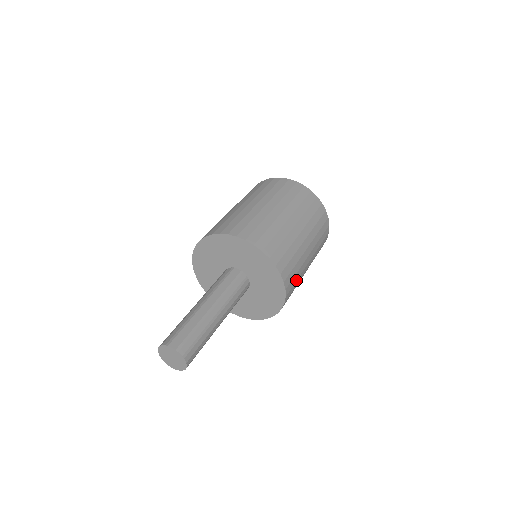
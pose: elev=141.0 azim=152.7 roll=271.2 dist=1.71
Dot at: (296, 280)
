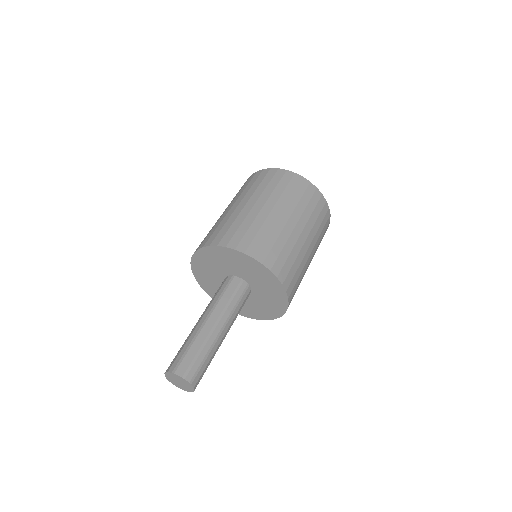
Dot at: (298, 283)
